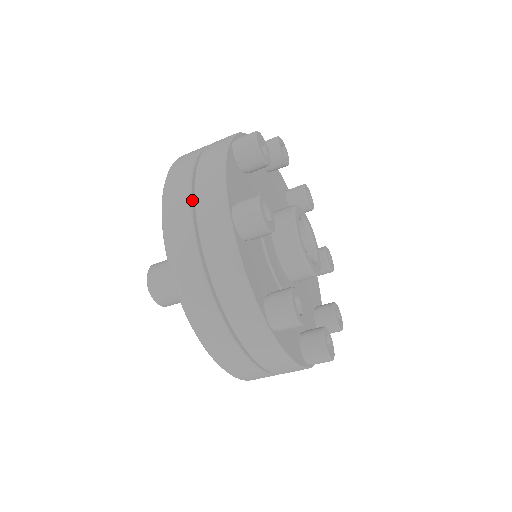
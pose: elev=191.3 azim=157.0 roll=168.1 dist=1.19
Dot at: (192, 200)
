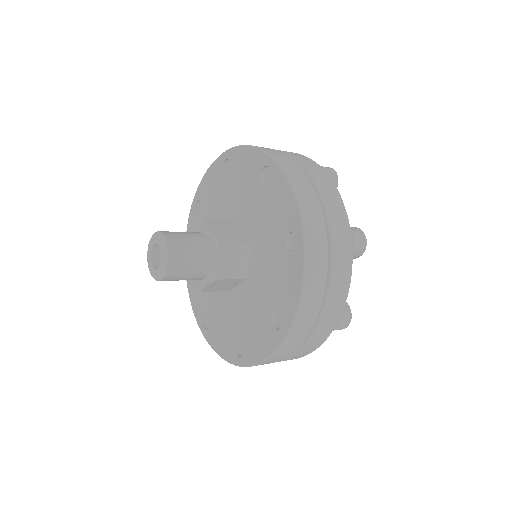
Dot at: occluded
